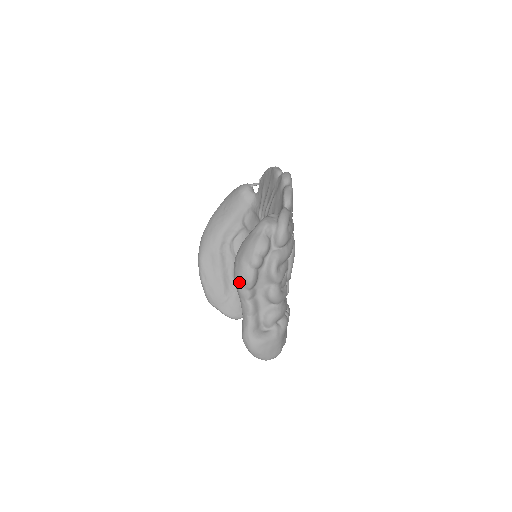
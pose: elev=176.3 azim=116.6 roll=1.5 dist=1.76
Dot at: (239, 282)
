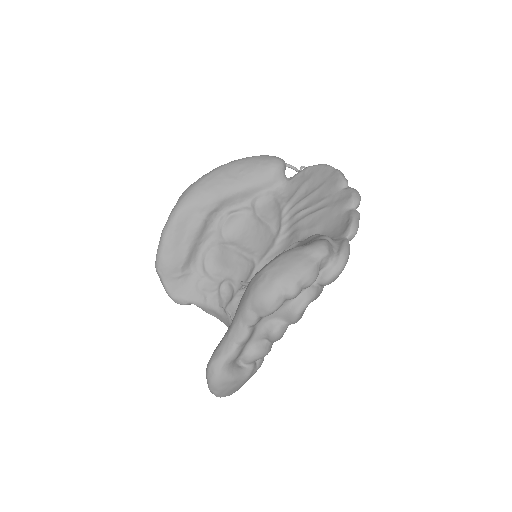
Dot at: (255, 303)
